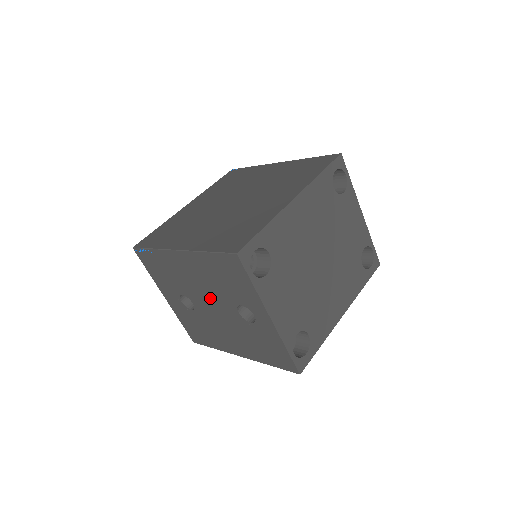
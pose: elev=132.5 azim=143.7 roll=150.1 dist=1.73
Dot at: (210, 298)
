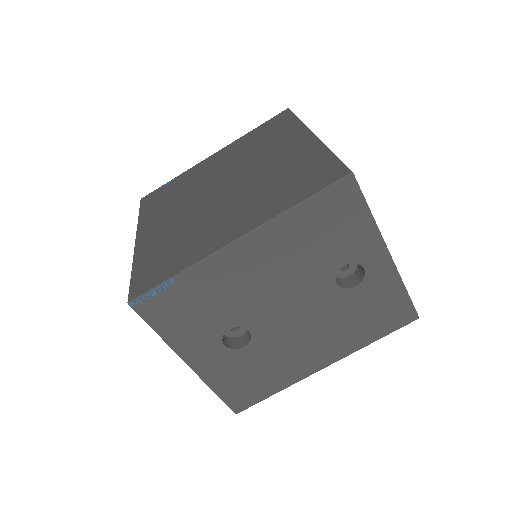
Dot at: (287, 294)
